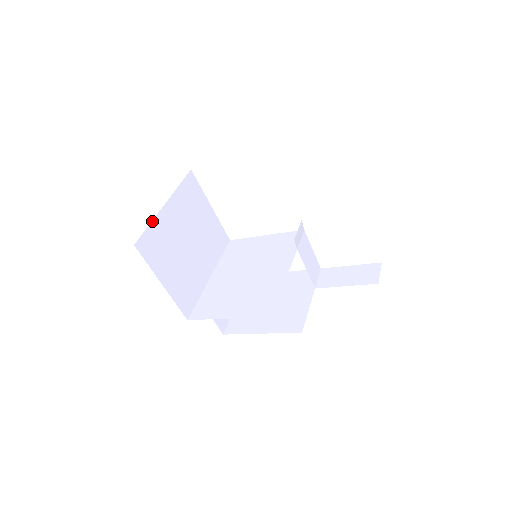
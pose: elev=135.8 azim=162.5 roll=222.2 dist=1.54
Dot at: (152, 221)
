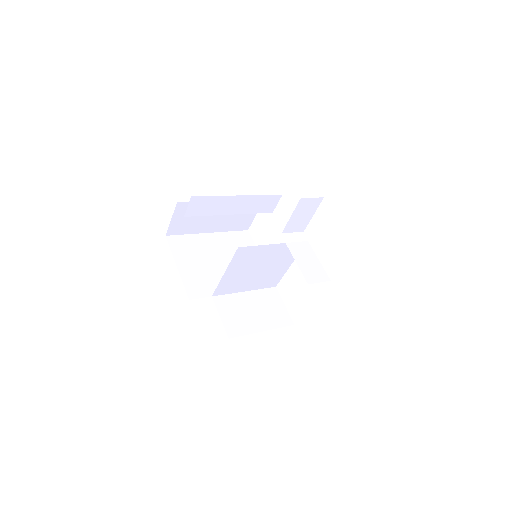
Dot at: (190, 234)
